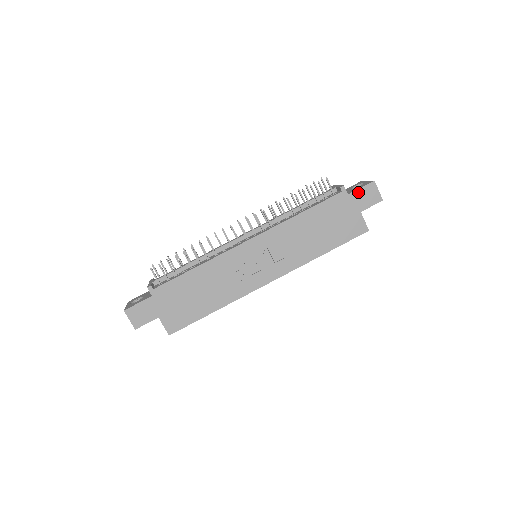
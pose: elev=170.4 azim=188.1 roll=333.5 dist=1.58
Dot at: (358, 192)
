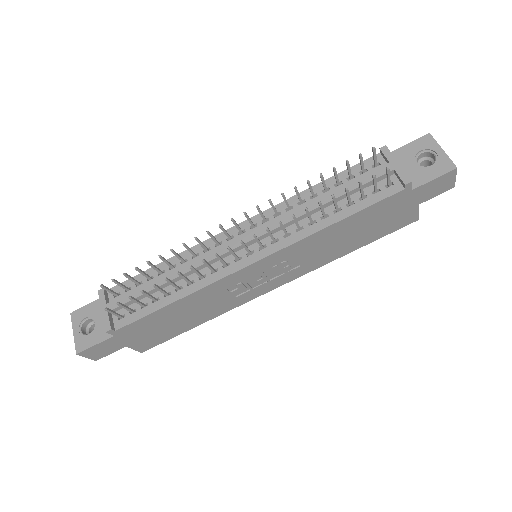
Dot at: (427, 185)
